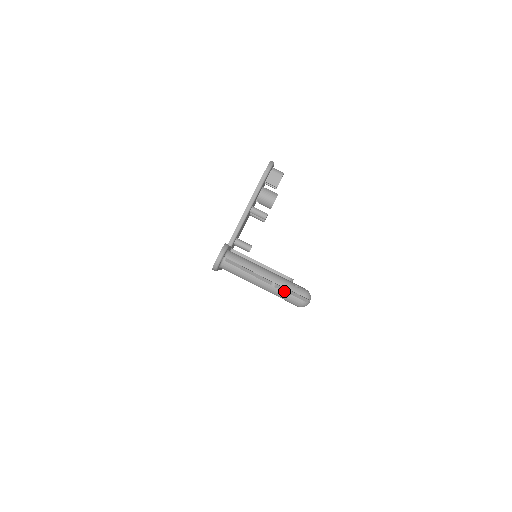
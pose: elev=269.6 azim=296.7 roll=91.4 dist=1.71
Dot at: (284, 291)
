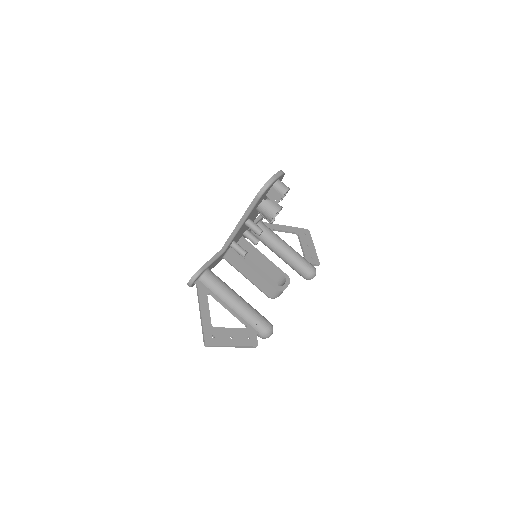
Dot at: occluded
